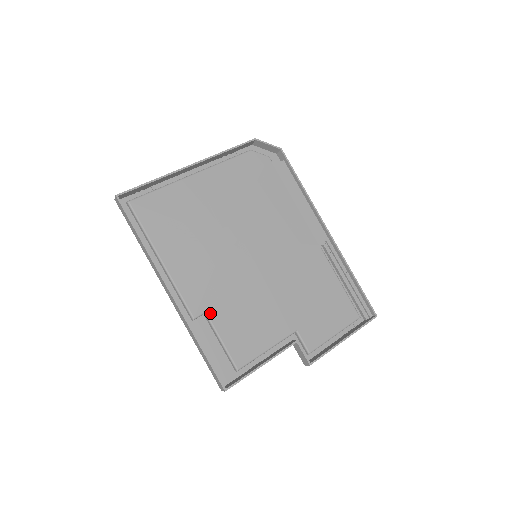
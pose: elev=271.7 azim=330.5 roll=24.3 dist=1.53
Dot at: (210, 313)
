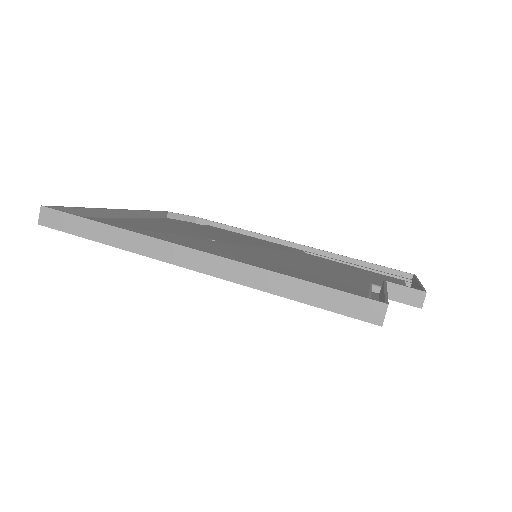
Dot at: occluded
